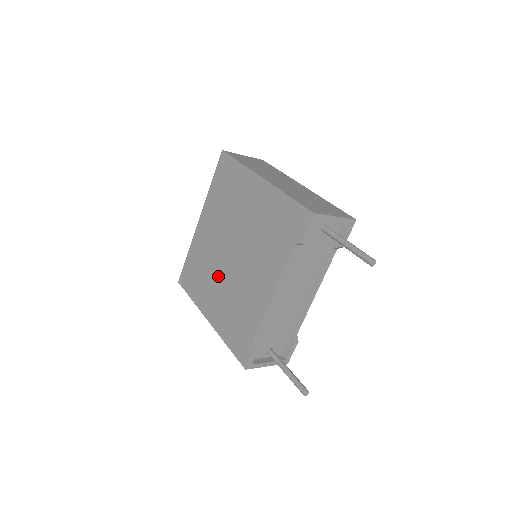
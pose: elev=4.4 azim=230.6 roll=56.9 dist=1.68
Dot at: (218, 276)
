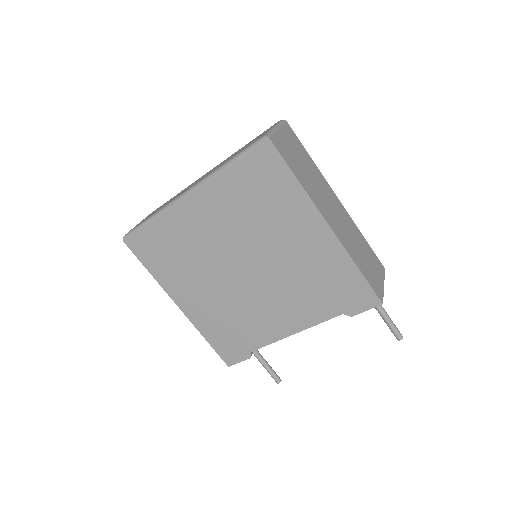
Dot at: (210, 277)
